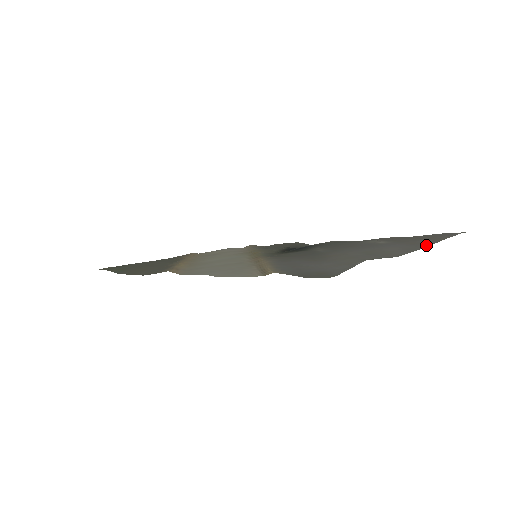
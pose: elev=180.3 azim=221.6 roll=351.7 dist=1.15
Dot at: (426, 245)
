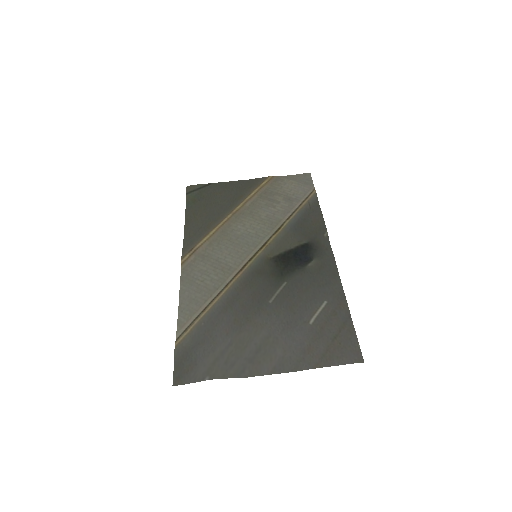
Dot at: (300, 366)
